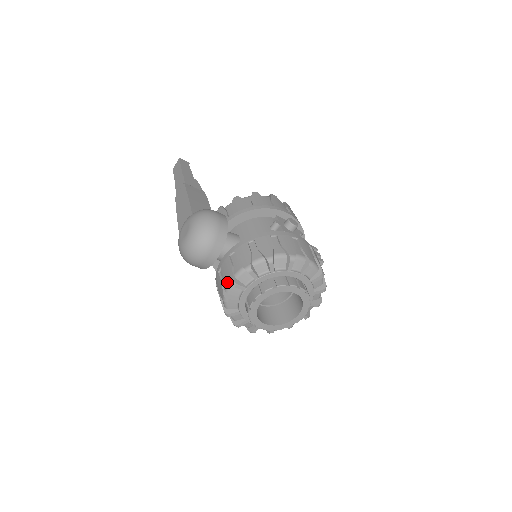
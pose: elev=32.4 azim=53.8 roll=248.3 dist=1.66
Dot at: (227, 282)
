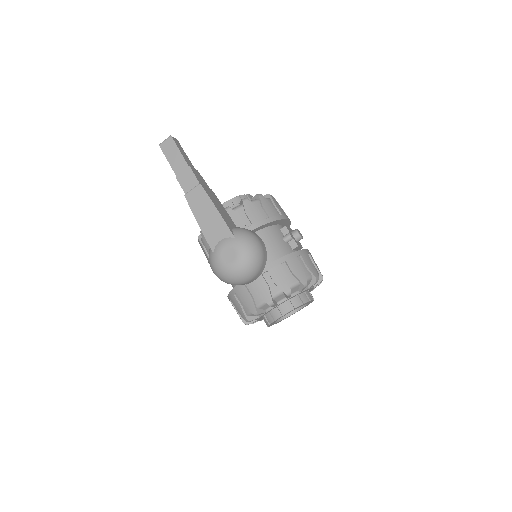
Dot at: (261, 300)
